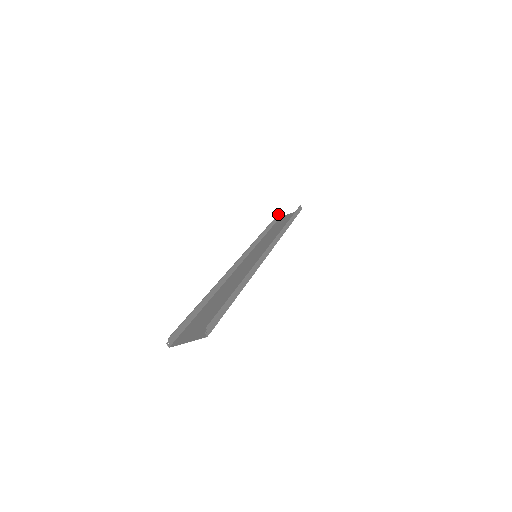
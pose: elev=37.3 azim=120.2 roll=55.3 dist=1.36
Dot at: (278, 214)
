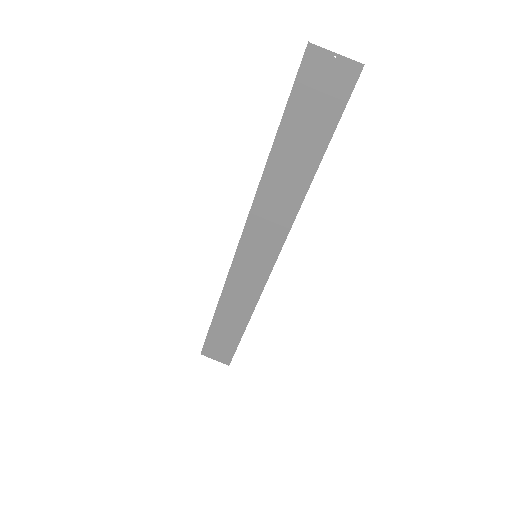
Dot at: occluded
